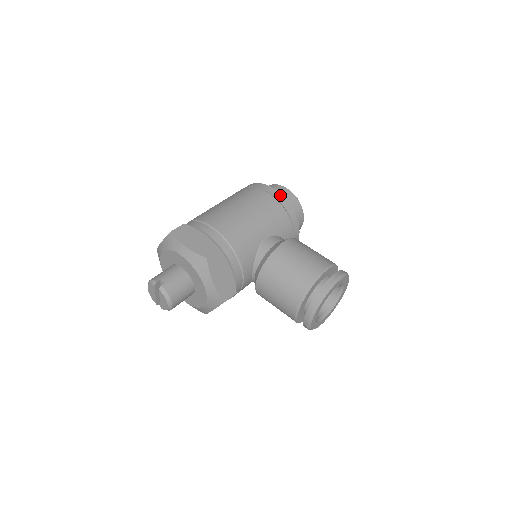
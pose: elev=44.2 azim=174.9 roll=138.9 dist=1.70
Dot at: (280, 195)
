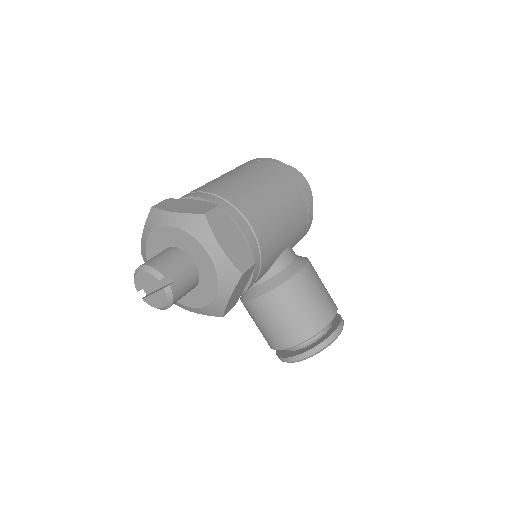
Dot at: (310, 198)
